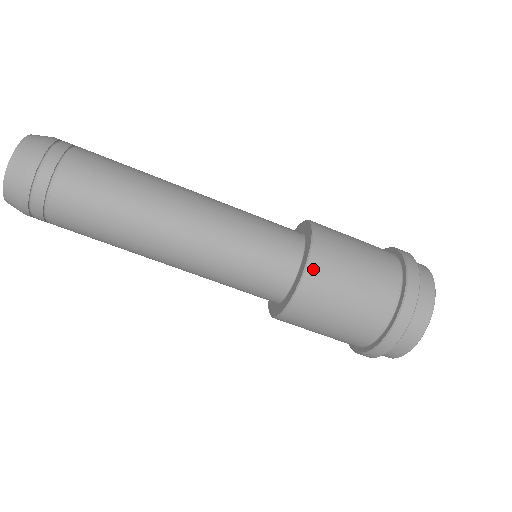
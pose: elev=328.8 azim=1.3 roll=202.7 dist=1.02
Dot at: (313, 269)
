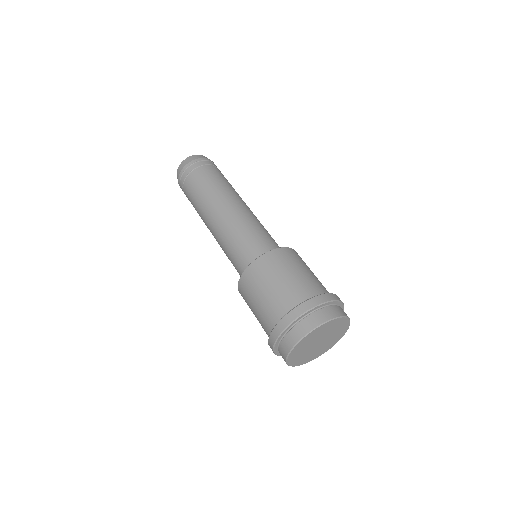
Dot at: (258, 262)
